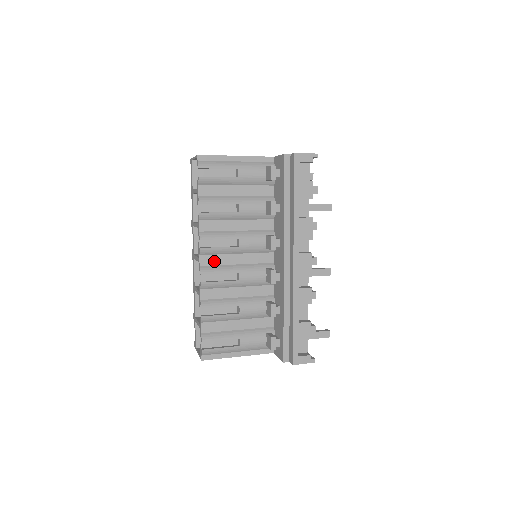
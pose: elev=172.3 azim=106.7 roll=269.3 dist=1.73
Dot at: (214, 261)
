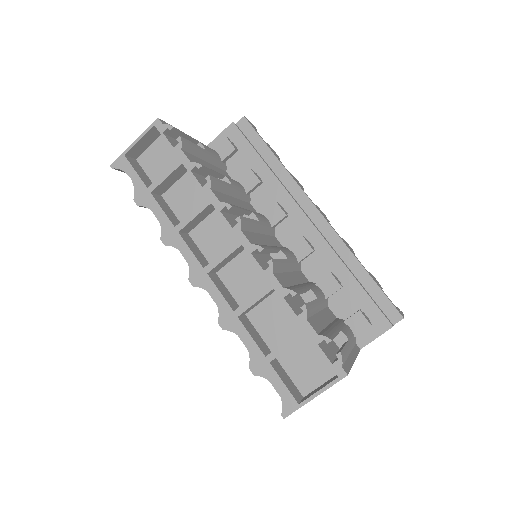
Dot at: (254, 239)
